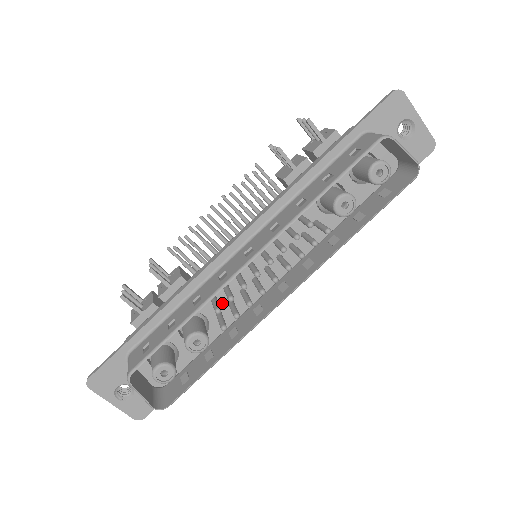
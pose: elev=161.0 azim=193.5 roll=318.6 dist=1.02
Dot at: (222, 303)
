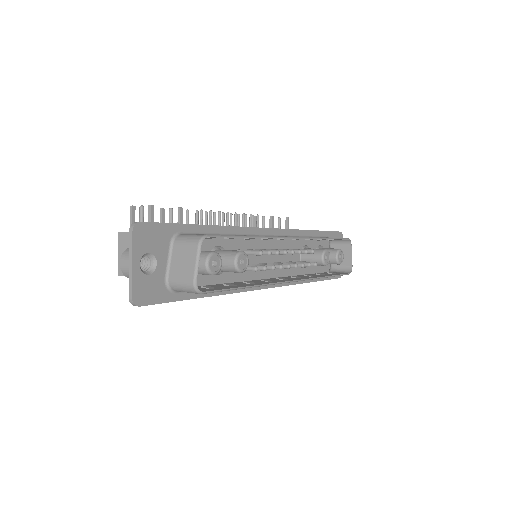
Dot at: occluded
